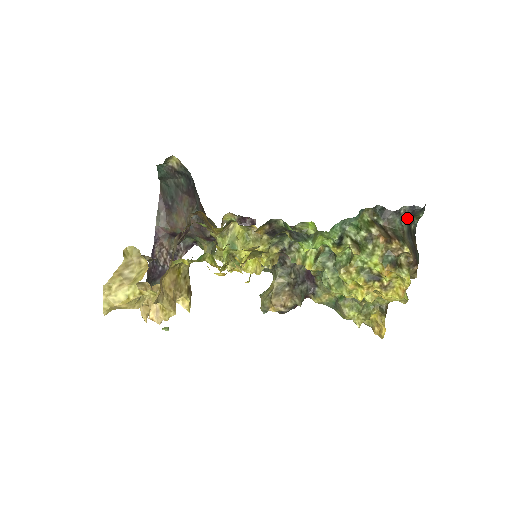
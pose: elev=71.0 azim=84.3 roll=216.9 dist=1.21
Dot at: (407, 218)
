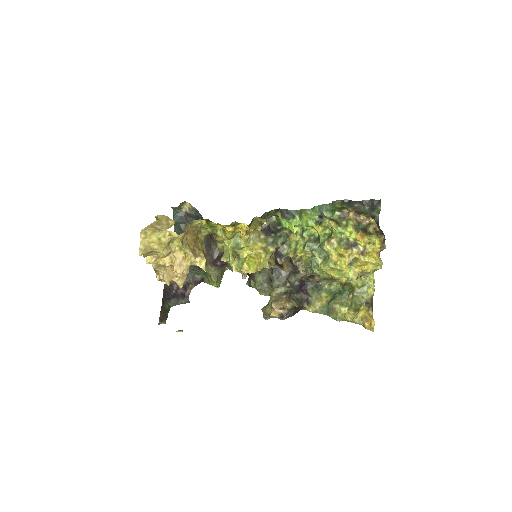
Dot at: (369, 208)
